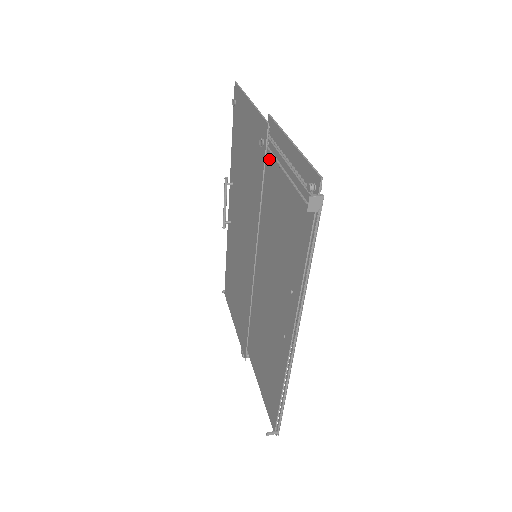
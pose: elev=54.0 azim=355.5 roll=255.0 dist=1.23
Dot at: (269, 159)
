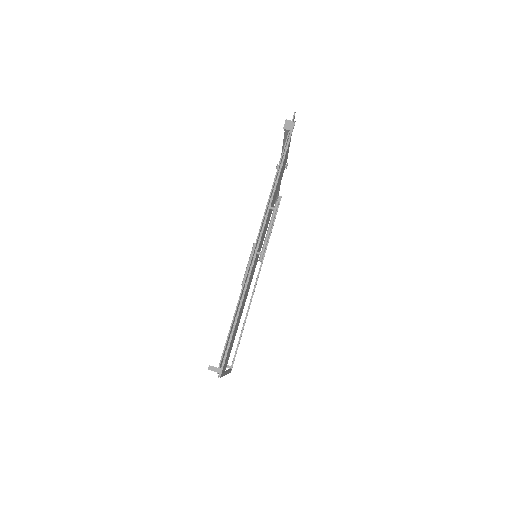
Dot at: occluded
